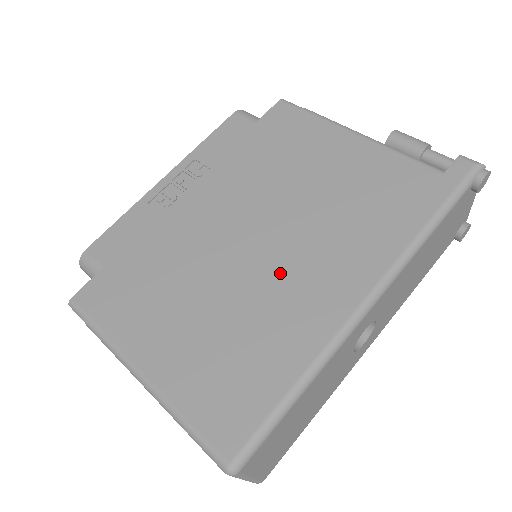
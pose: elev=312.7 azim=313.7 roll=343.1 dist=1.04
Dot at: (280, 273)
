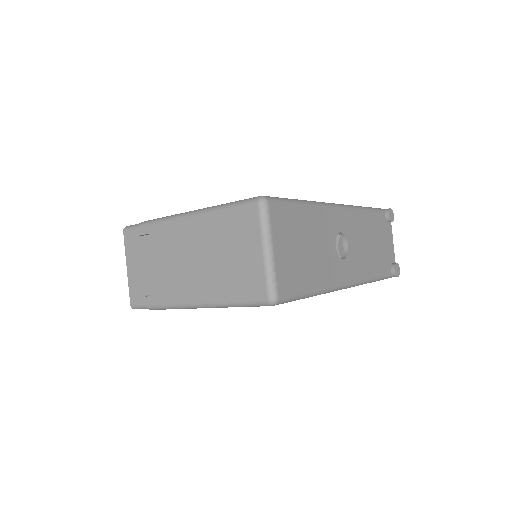
Dot at: occluded
